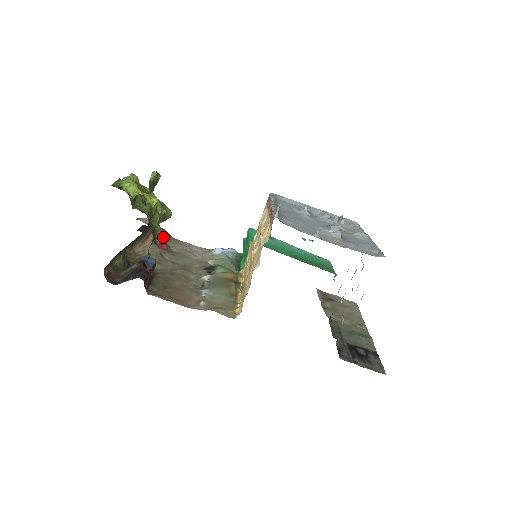
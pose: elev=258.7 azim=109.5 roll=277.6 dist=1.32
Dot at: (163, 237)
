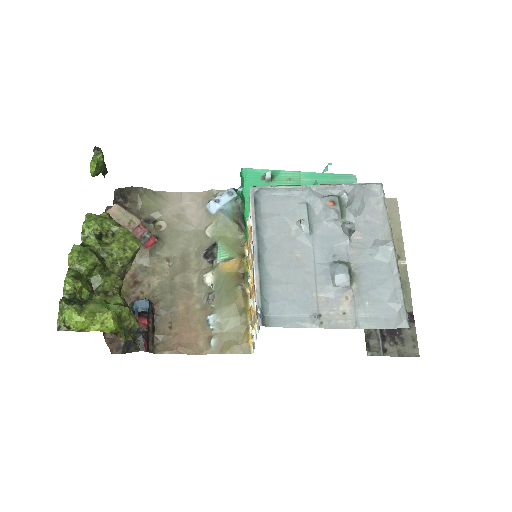
Dot at: (144, 231)
